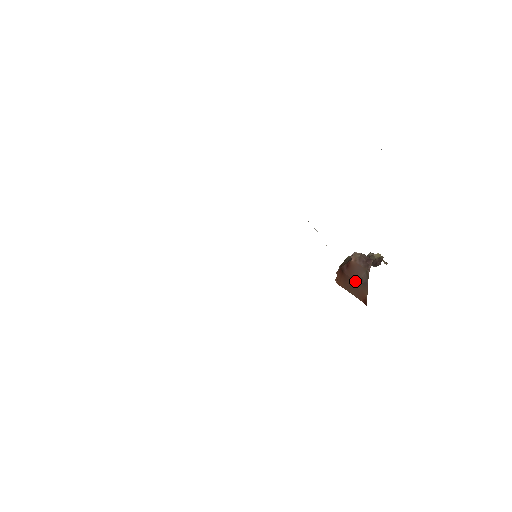
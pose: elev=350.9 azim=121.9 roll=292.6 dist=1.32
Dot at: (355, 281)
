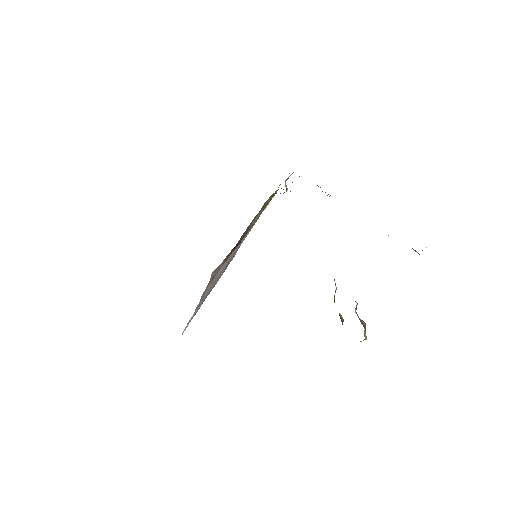
Dot at: occluded
